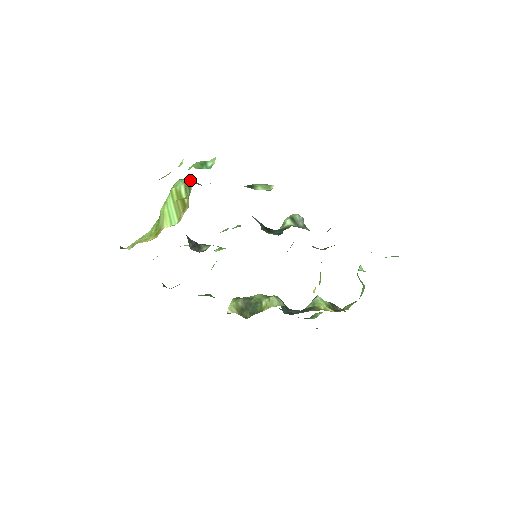
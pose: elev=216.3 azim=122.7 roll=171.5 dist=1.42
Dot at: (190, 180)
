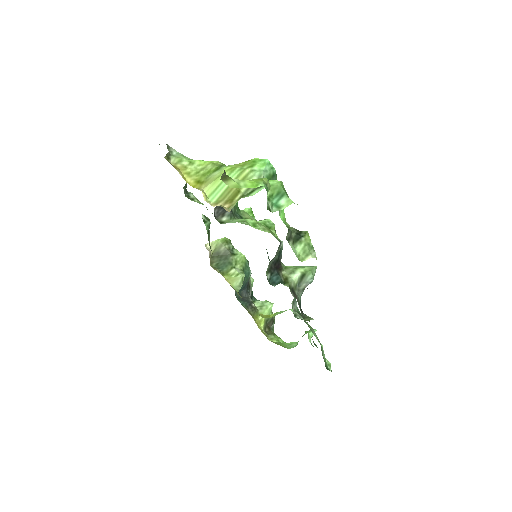
Dot at: (270, 175)
